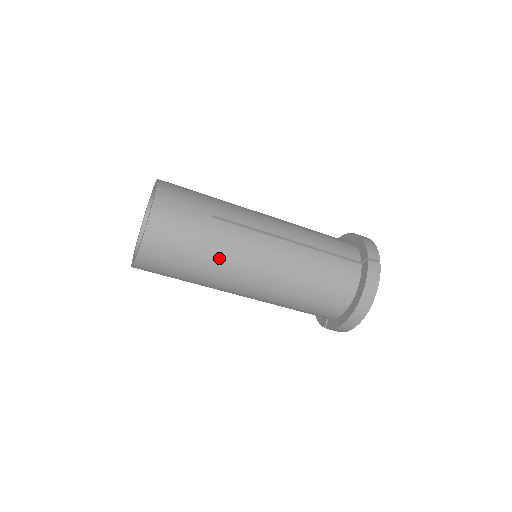
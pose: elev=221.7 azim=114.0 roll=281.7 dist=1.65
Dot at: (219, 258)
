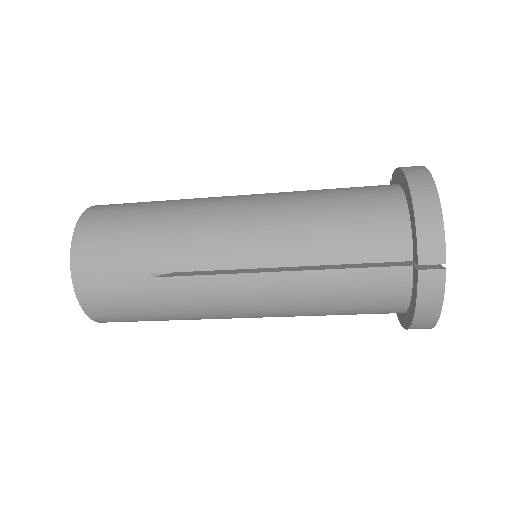
Dot at: (186, 315)
